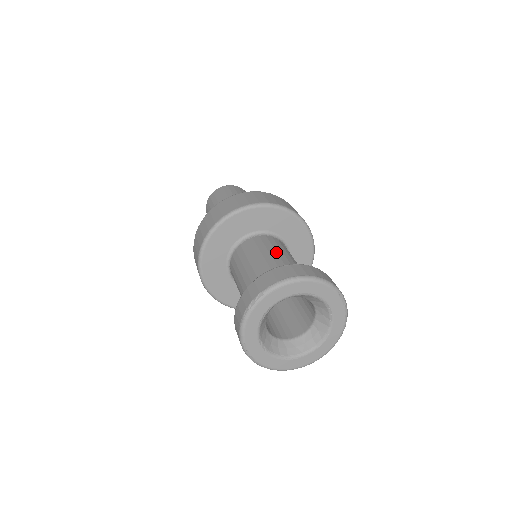
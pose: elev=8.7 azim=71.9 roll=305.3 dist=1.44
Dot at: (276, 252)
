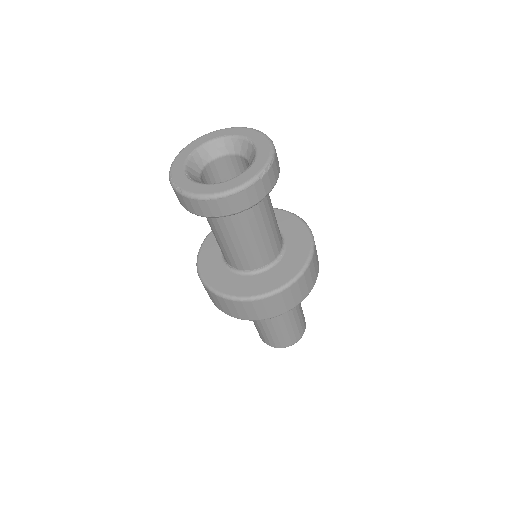
Dot at: occluded
